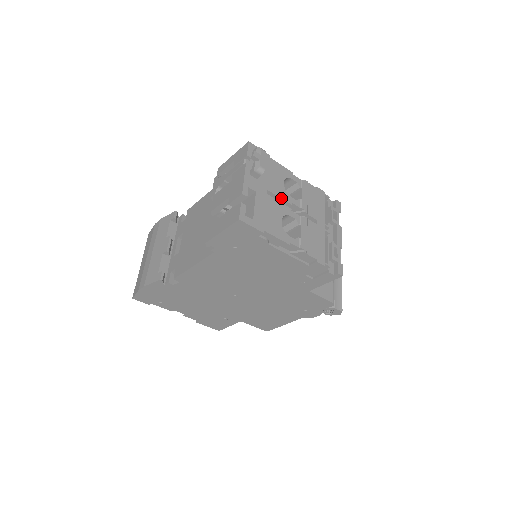
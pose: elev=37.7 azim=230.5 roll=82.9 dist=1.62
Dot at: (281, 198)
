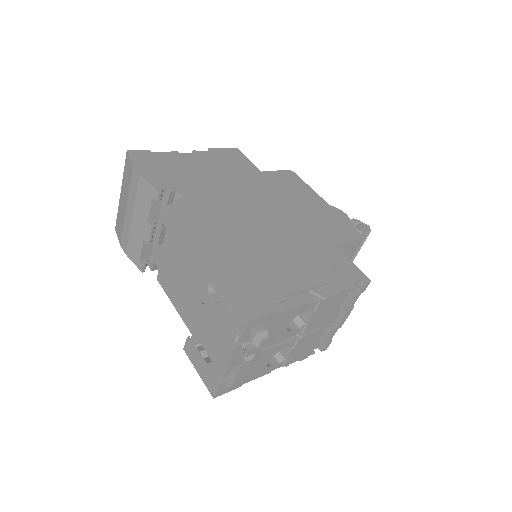
Dot at: occluded
